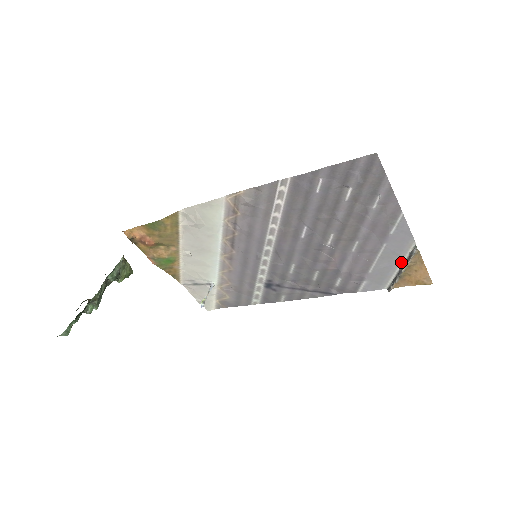
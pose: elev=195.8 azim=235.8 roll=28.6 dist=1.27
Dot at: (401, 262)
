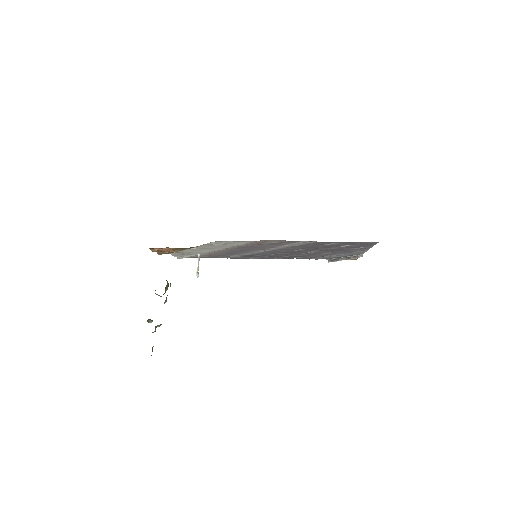
Dot at: (347, 256)
